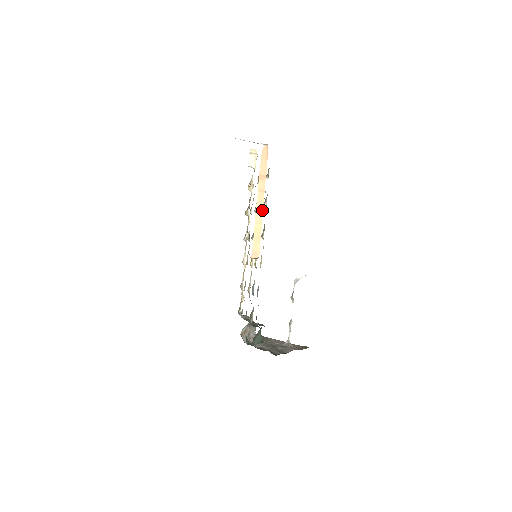
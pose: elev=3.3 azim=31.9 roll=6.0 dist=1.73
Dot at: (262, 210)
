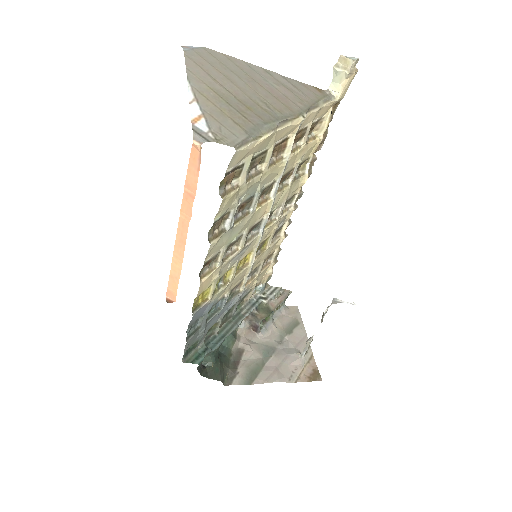
Dot at: (184, 245)
